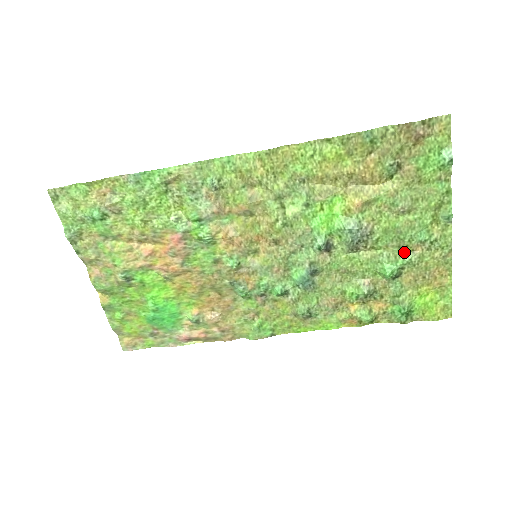
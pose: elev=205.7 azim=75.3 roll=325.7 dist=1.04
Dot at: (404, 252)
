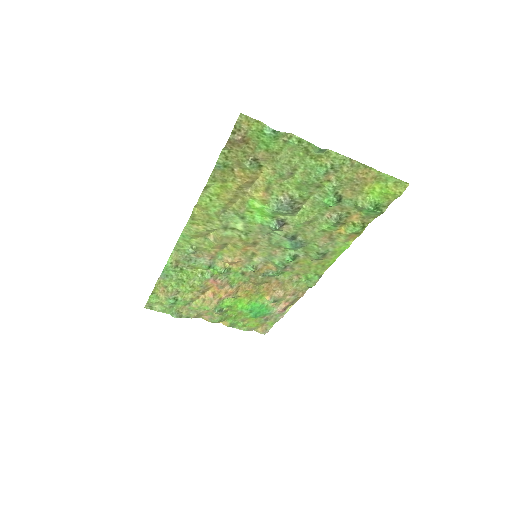
Dot at: (325, 186)
